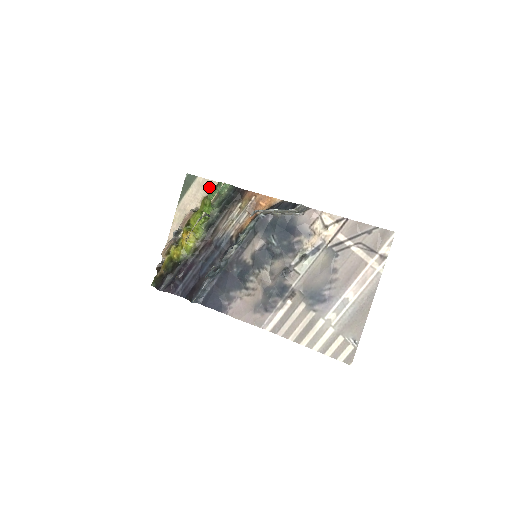
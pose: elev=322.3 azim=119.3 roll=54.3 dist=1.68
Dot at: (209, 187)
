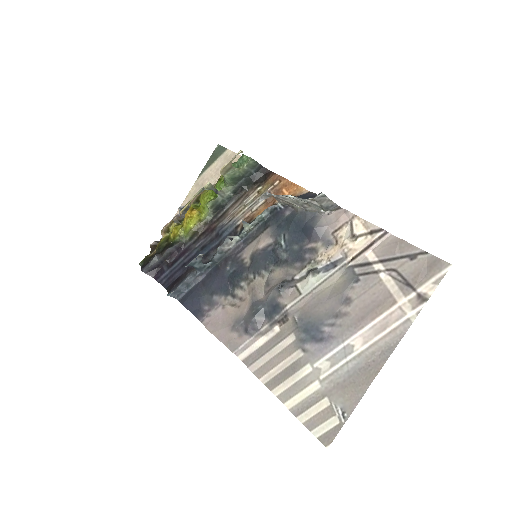
Dot at: occluded
